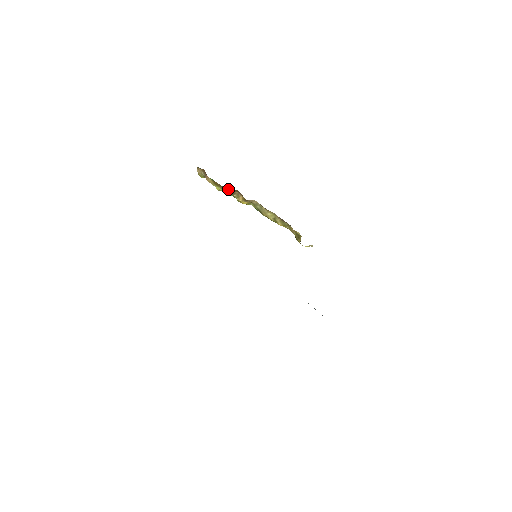
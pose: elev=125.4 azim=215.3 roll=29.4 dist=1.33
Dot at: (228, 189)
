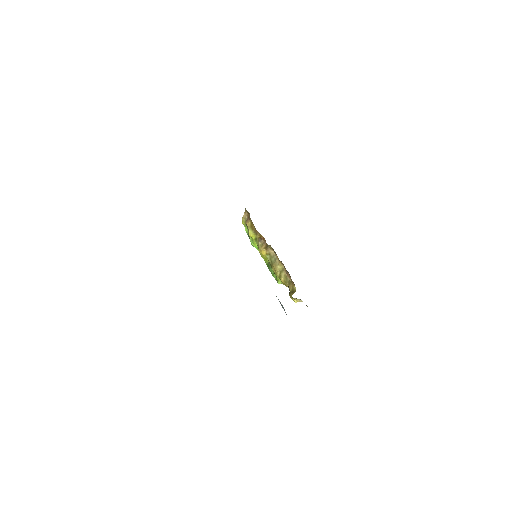
Dot at: (258, 235)
